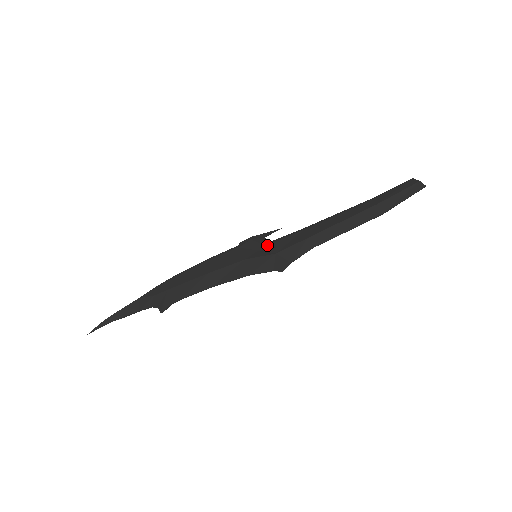
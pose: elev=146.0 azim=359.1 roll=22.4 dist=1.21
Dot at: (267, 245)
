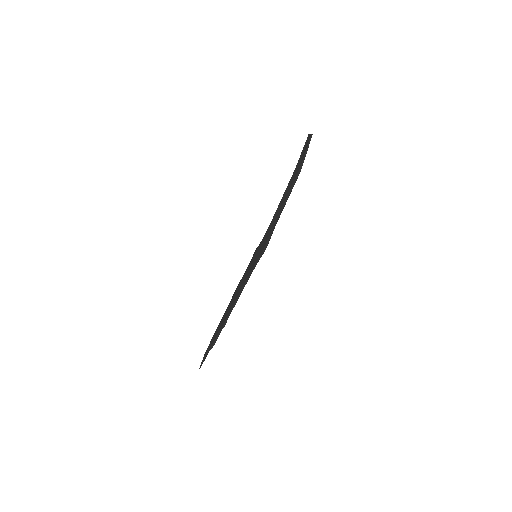
Dot at: occluded
